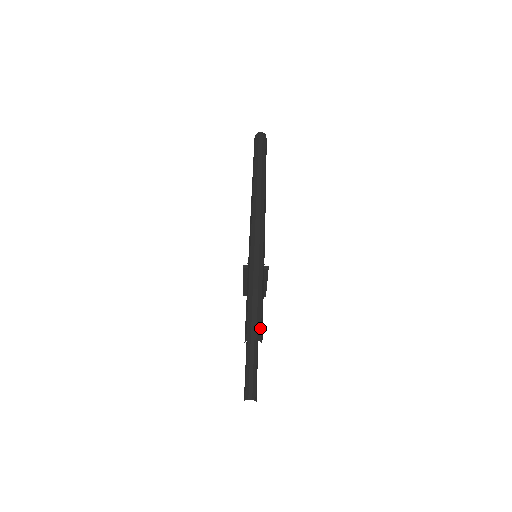
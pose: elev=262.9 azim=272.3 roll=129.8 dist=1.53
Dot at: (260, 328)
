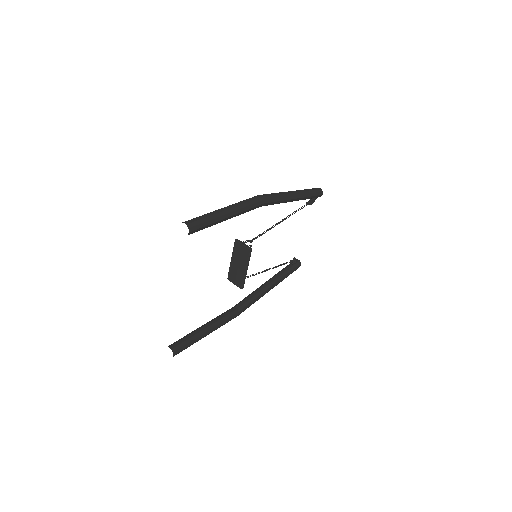
Dot at: (196, 224)
